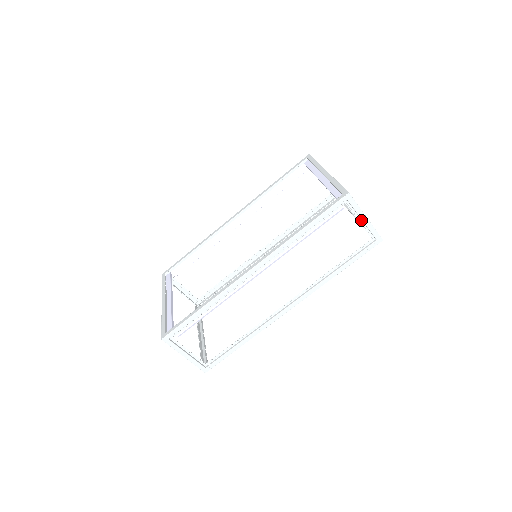
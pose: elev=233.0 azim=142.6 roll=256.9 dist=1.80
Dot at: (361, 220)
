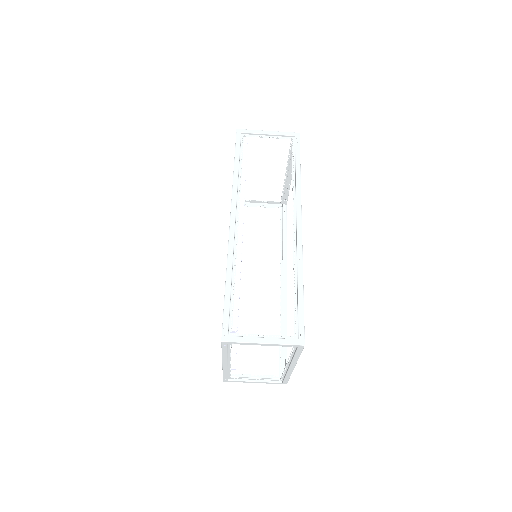
Dot at: (268, 136)
